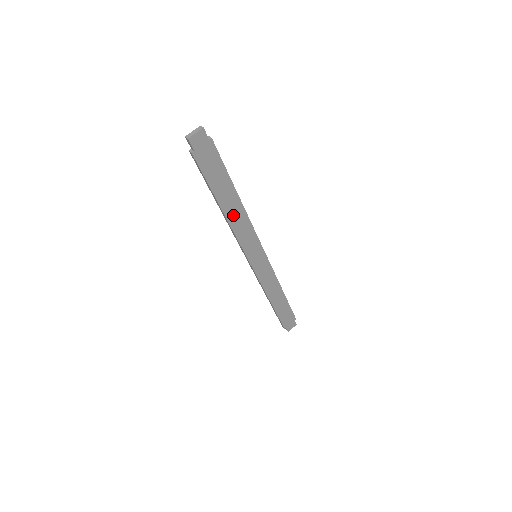
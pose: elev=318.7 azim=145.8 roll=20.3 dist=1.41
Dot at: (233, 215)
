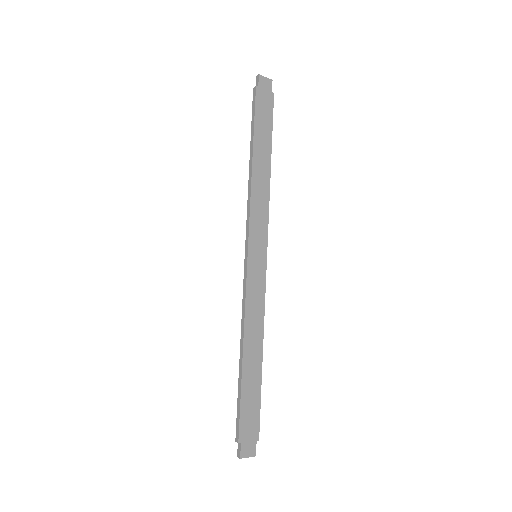
Dot at: (258, 176)
